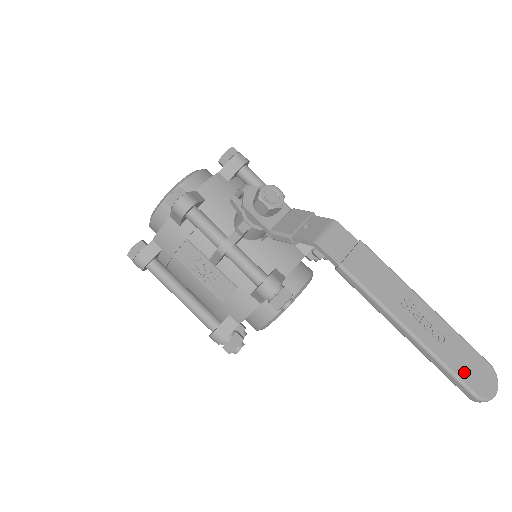
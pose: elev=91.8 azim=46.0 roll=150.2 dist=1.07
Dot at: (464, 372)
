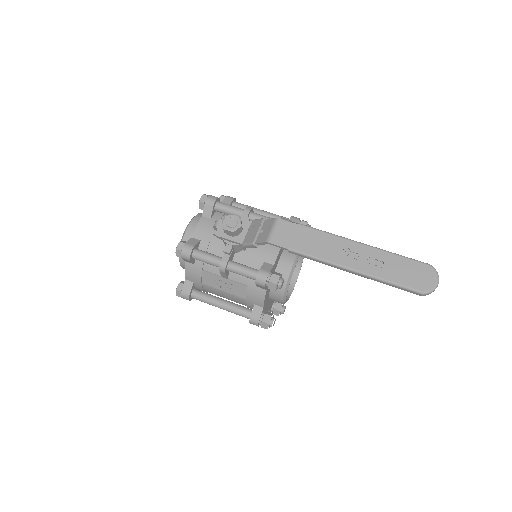
Dot at: (406, 280)
